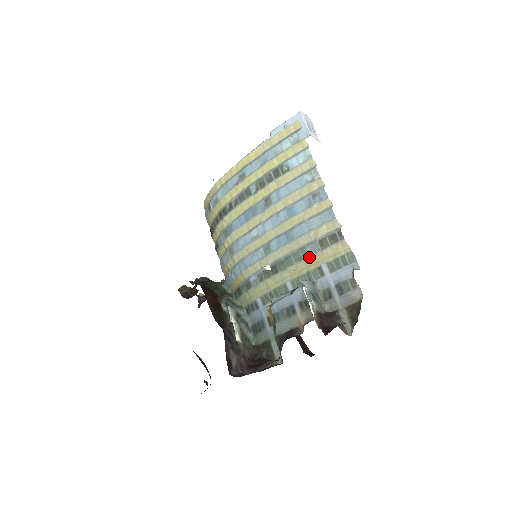
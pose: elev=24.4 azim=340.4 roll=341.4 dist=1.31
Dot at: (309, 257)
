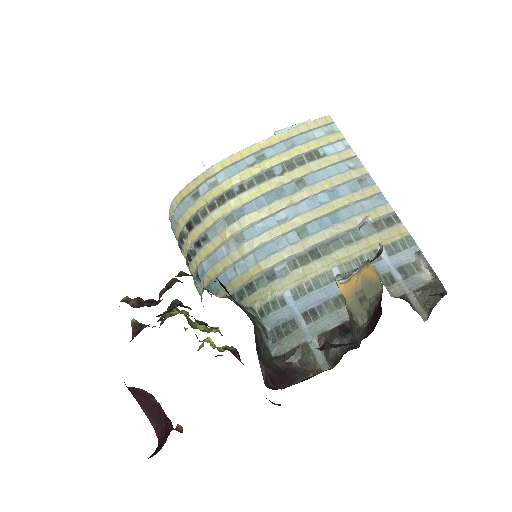
Dot at: (363, 239)
